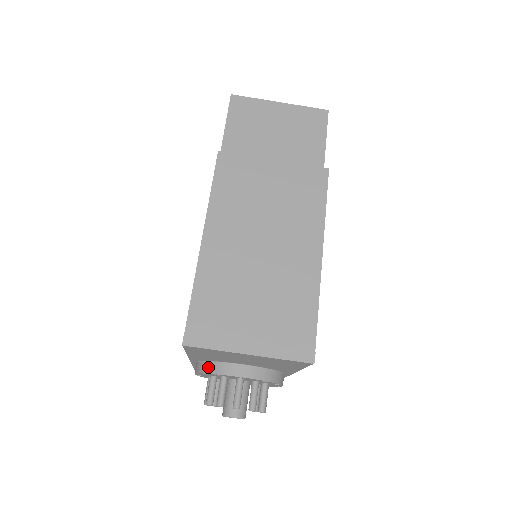
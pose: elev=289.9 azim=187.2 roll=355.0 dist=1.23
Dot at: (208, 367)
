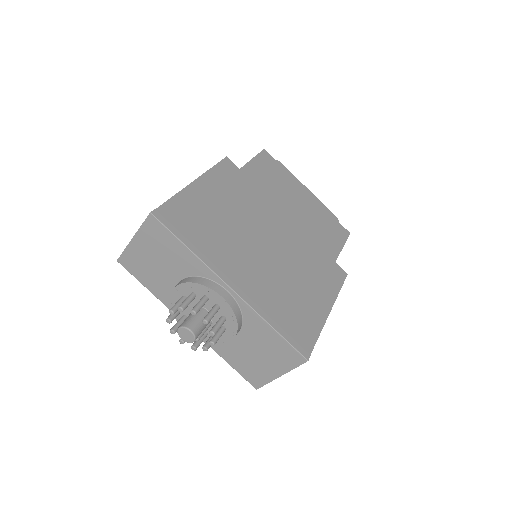
Dot at: occluded
